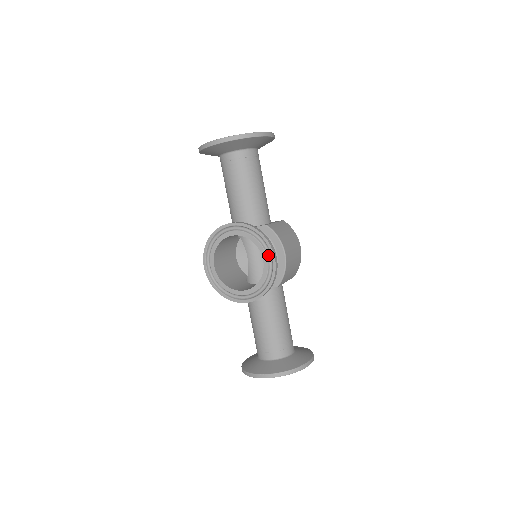
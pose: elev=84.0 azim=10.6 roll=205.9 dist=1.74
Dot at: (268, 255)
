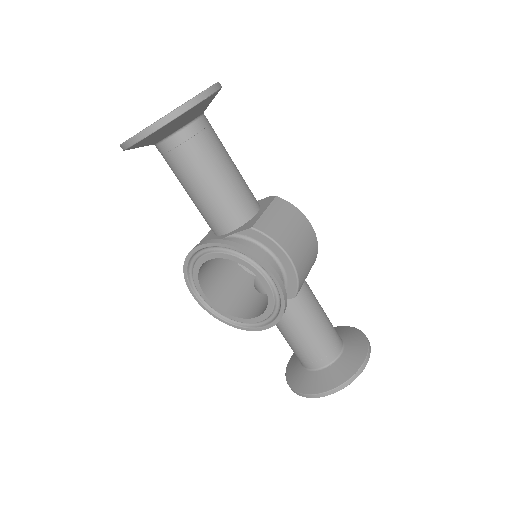
Dot at: (266, 275)
